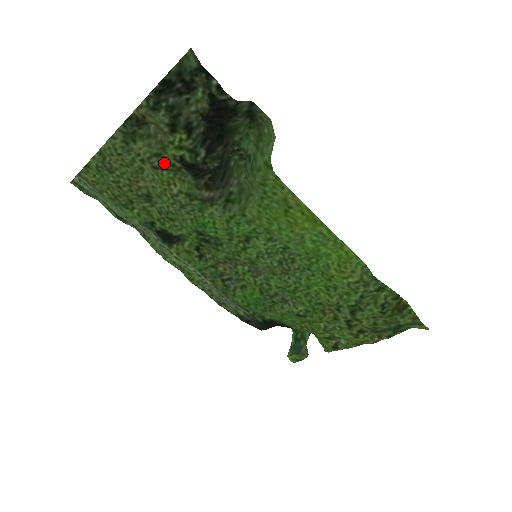
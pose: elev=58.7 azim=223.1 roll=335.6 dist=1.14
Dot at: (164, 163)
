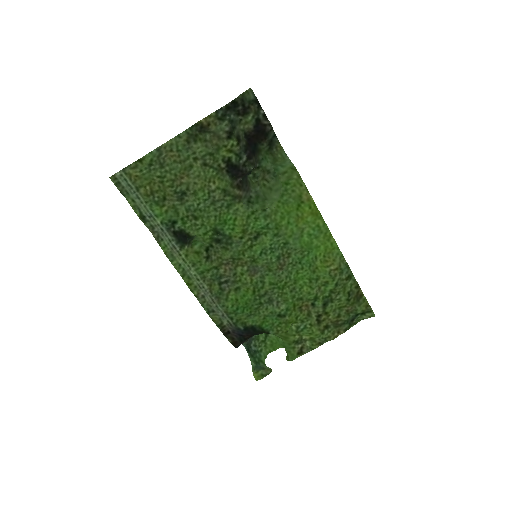
Dot at: (213, 162)
